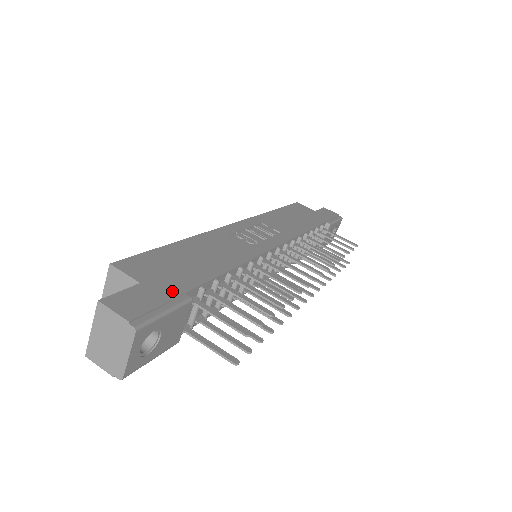
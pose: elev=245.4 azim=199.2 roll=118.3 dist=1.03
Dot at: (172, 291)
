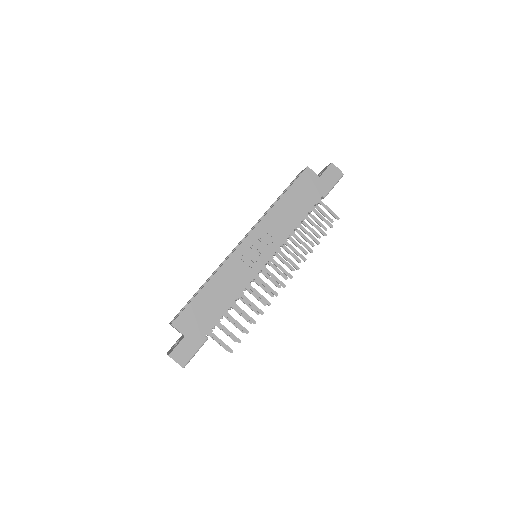
Dot at: (199, 338)
